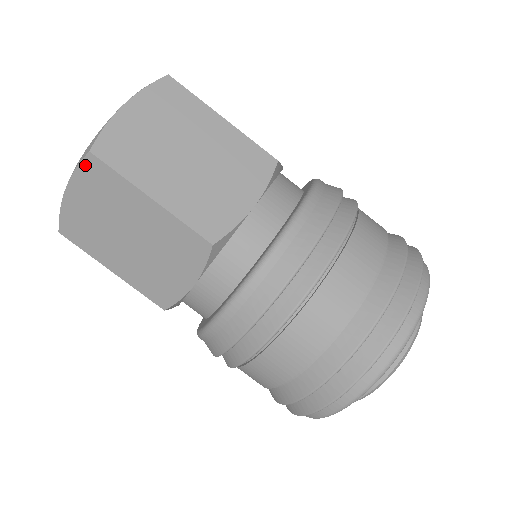
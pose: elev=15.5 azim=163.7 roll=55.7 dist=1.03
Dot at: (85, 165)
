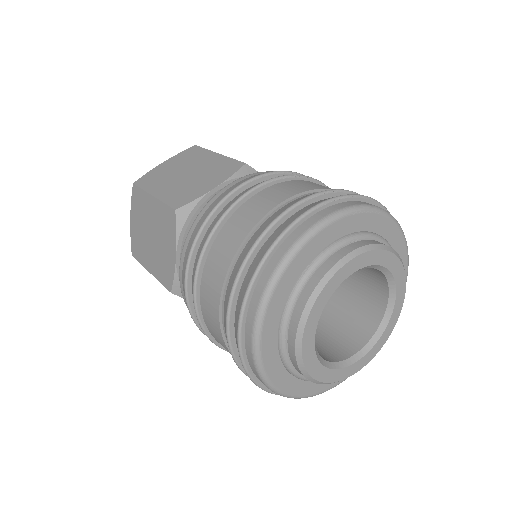
Dot at: (133, 194)
